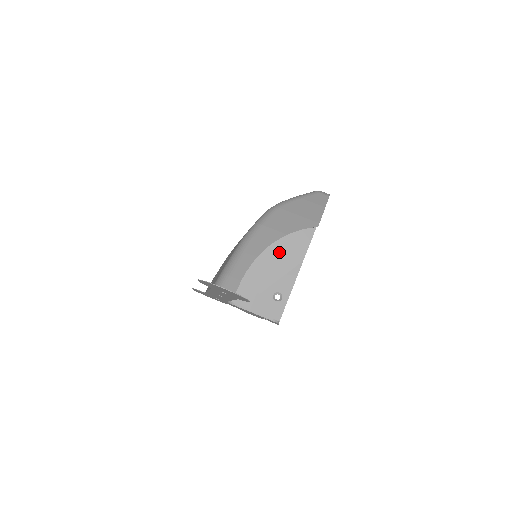
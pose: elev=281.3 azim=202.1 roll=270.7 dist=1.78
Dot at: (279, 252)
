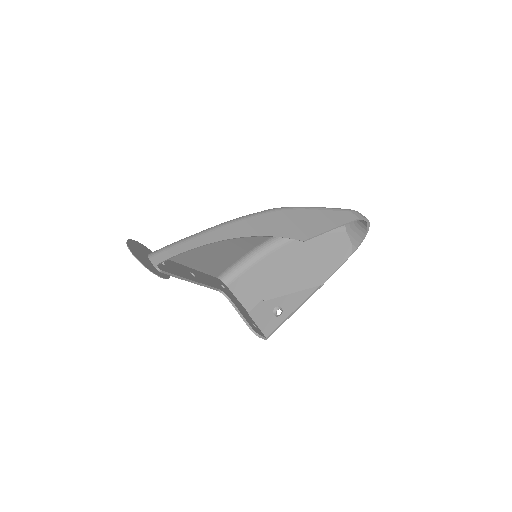
Dot at: (301, 266)
